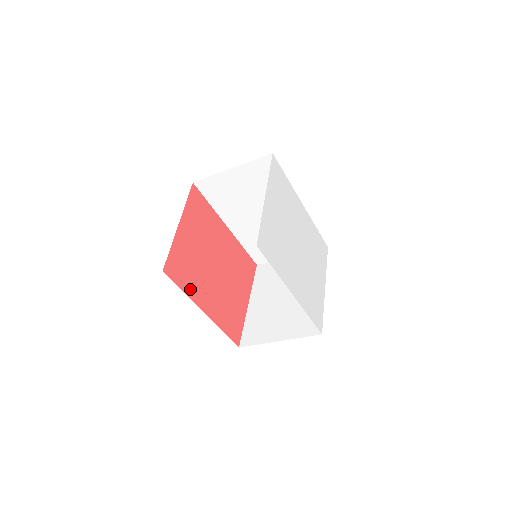
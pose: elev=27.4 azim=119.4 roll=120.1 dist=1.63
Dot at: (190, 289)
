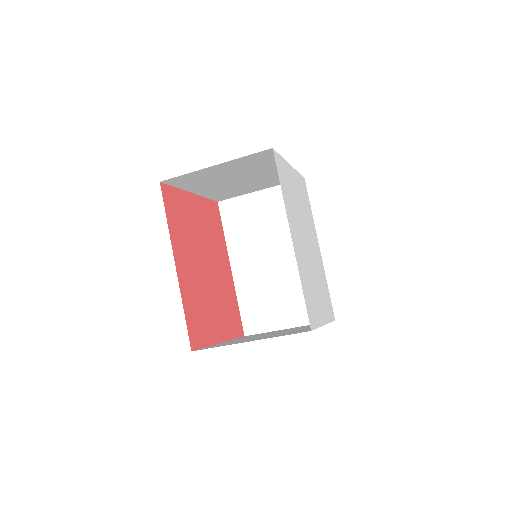
Dot at: (174, 231)
